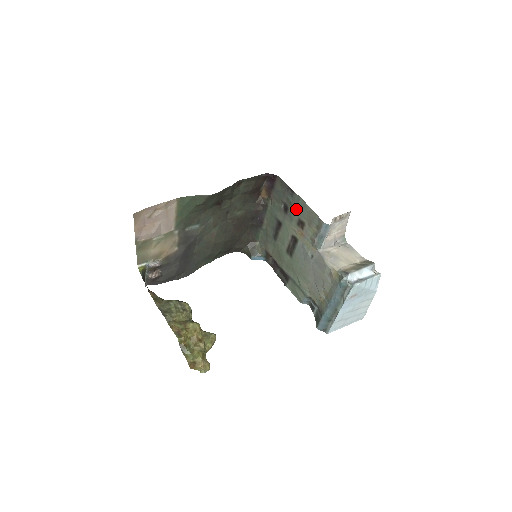
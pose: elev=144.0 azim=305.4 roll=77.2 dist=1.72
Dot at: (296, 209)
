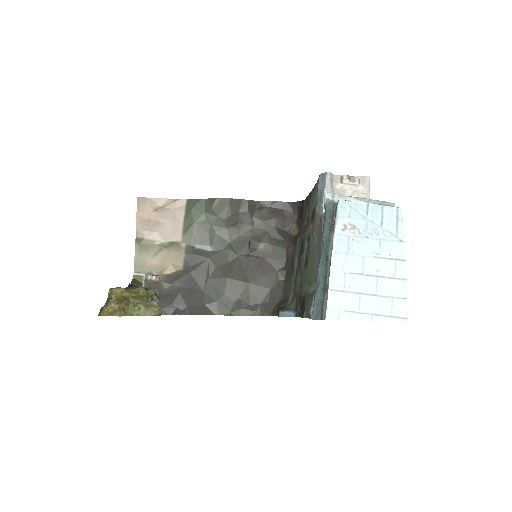
Dot at: (311, 206)
